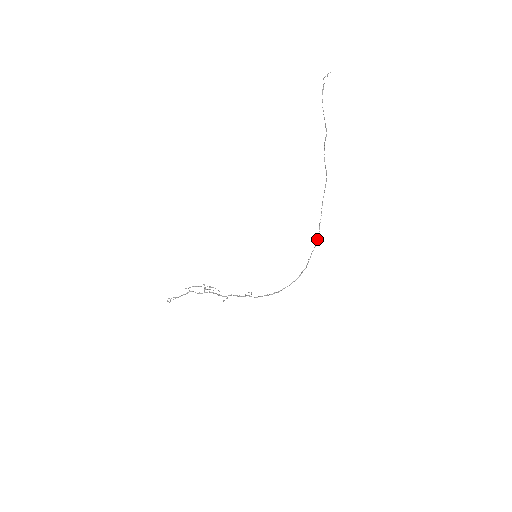
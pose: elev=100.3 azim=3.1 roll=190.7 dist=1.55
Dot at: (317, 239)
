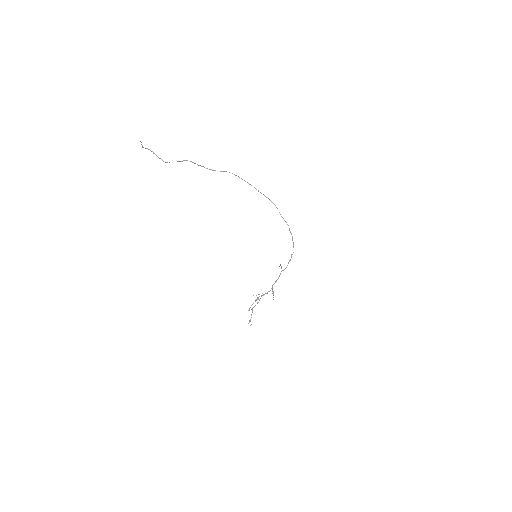
Dot at: occluded
